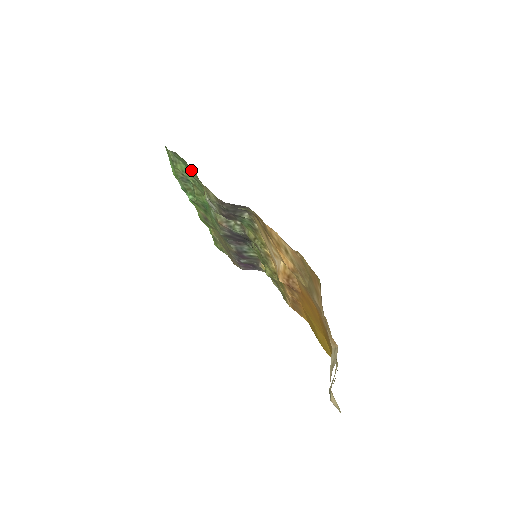
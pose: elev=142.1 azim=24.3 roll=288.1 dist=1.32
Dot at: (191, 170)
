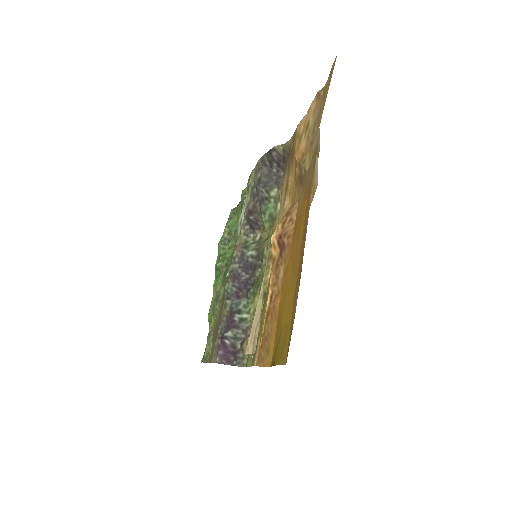
Dot at: occluded
